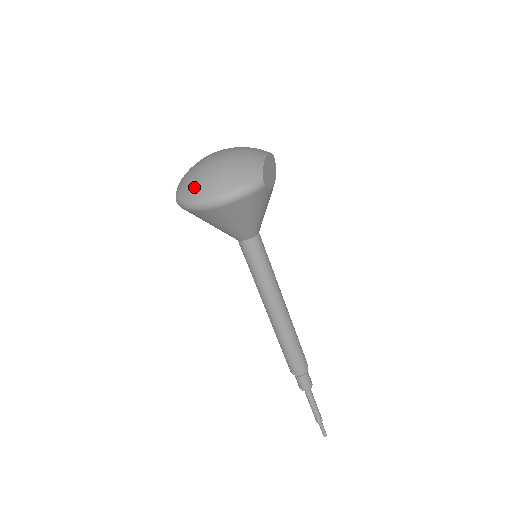
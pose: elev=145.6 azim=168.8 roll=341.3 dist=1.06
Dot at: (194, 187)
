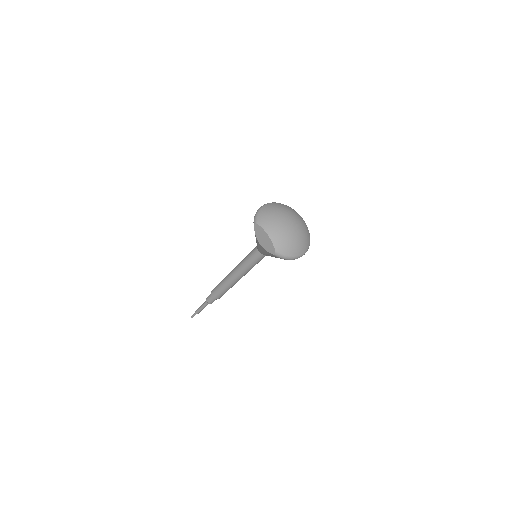
Dot at: (294, 249)
